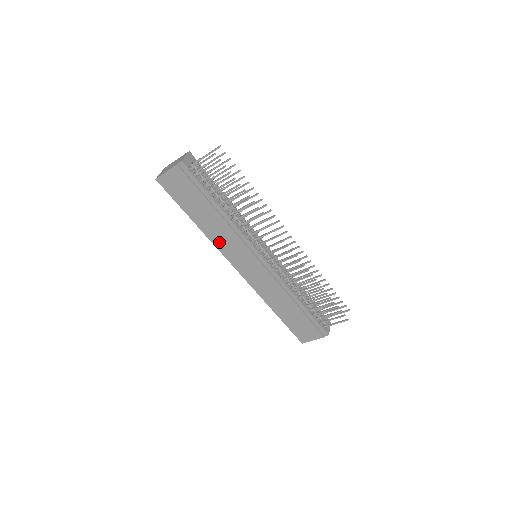
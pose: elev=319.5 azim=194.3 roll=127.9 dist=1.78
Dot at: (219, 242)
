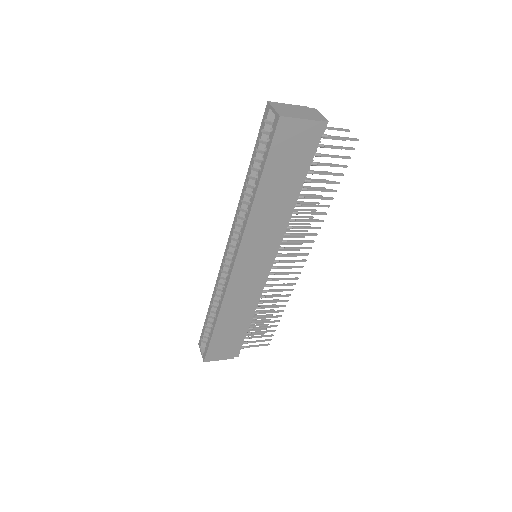
Dot at: (254, 228)
